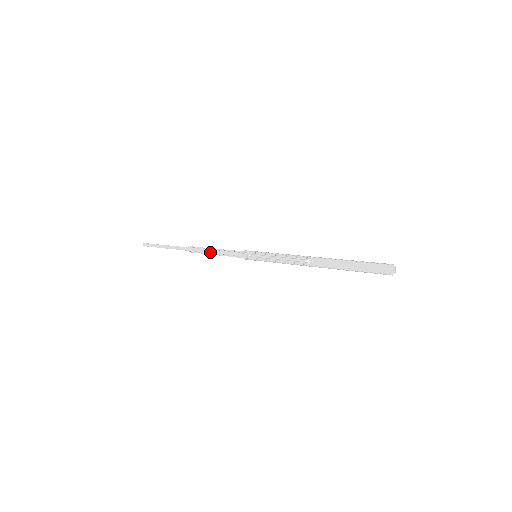
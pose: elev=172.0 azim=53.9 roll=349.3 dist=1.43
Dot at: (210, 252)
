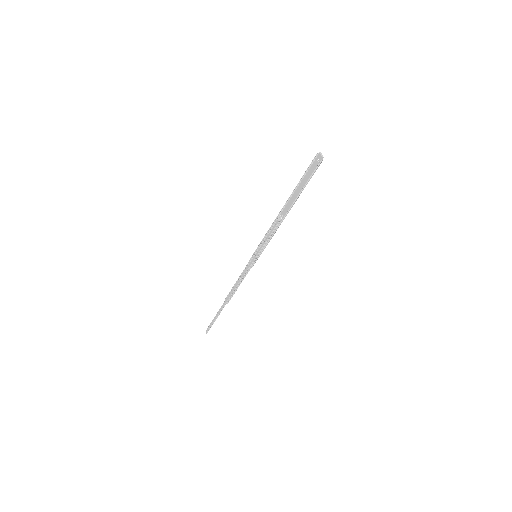
Dot at: (235, 288)
